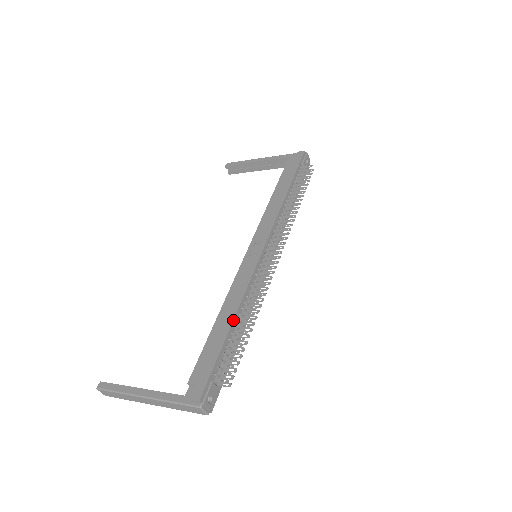
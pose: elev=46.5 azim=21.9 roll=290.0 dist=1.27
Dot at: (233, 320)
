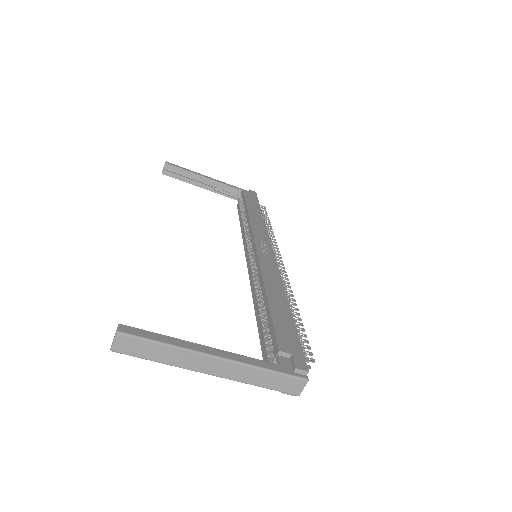
Dot at: (288, 302)
